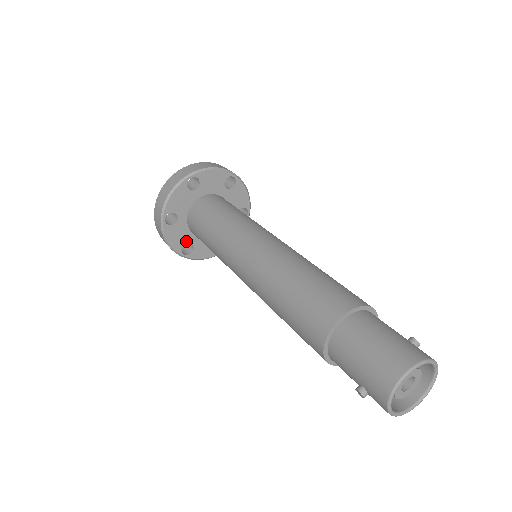
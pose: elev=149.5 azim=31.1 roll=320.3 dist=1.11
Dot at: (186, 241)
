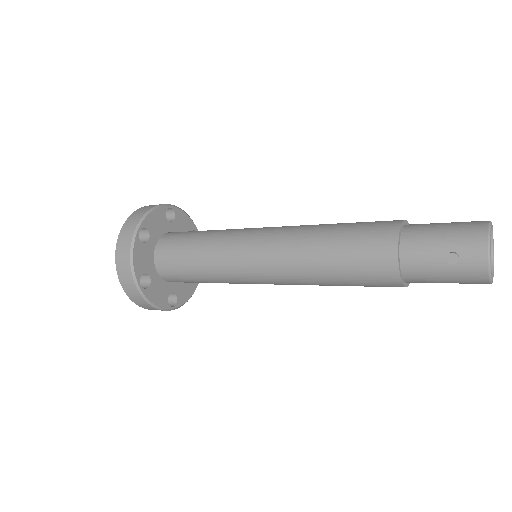
Dot at: (147, 271)
